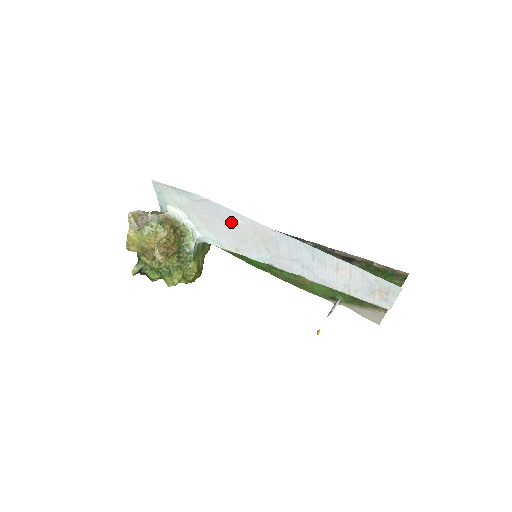
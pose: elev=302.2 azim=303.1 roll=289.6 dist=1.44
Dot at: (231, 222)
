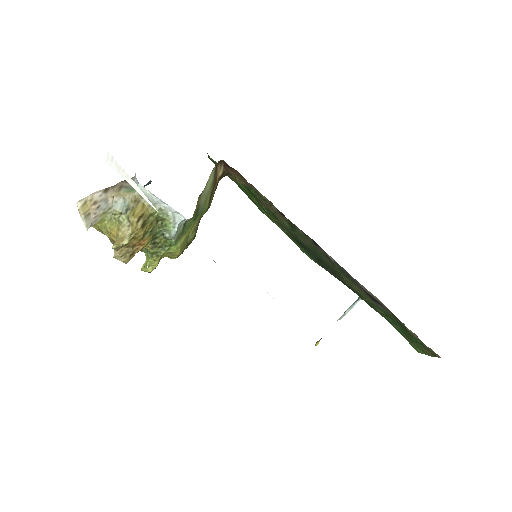
Dot at: occluded
